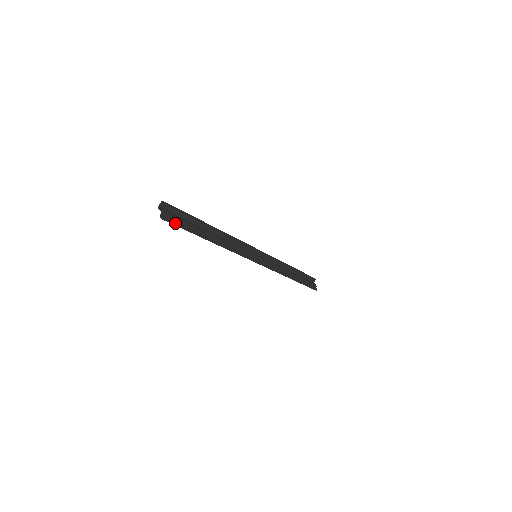
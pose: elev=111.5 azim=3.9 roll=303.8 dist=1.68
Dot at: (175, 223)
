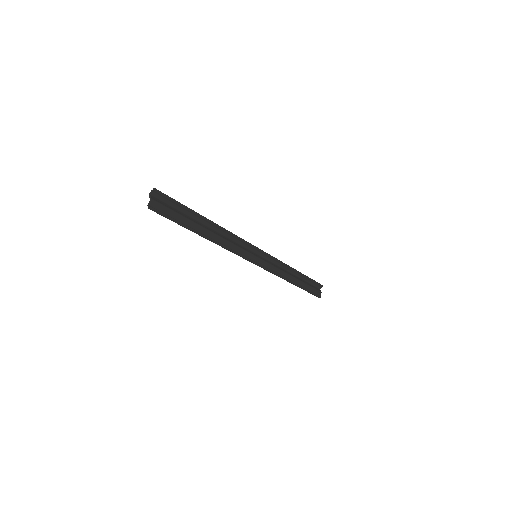
Dot at: (164, 214)
